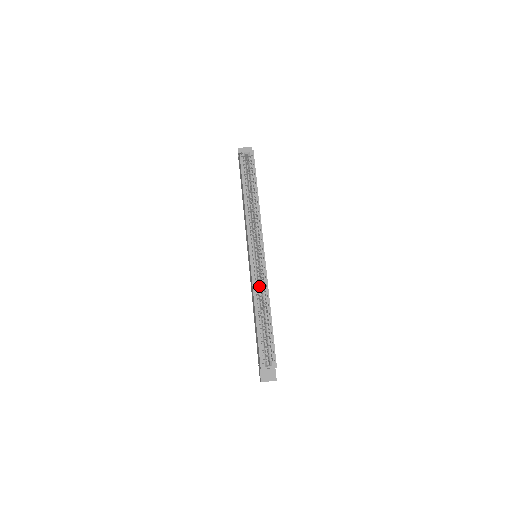
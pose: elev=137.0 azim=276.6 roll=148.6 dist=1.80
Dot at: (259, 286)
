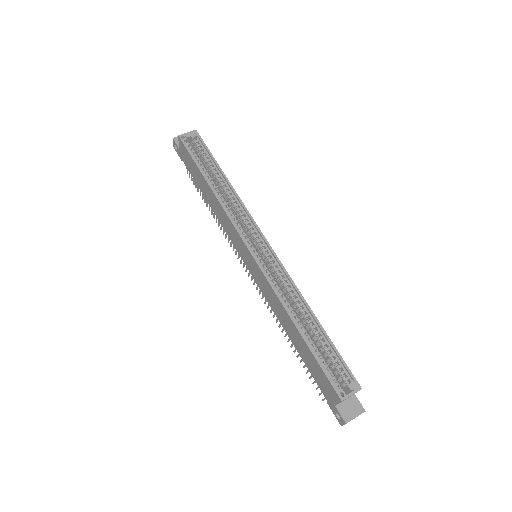
Dot at: occluded
